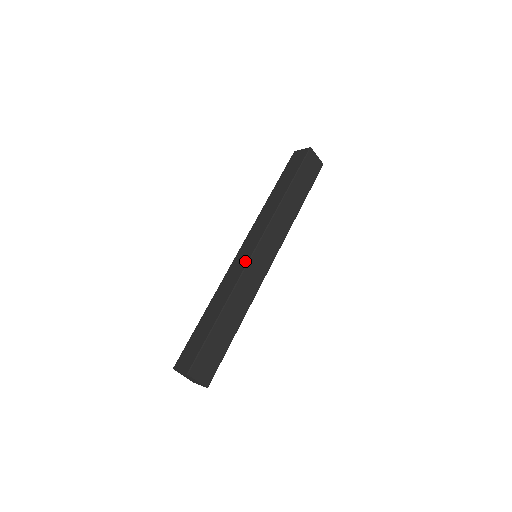
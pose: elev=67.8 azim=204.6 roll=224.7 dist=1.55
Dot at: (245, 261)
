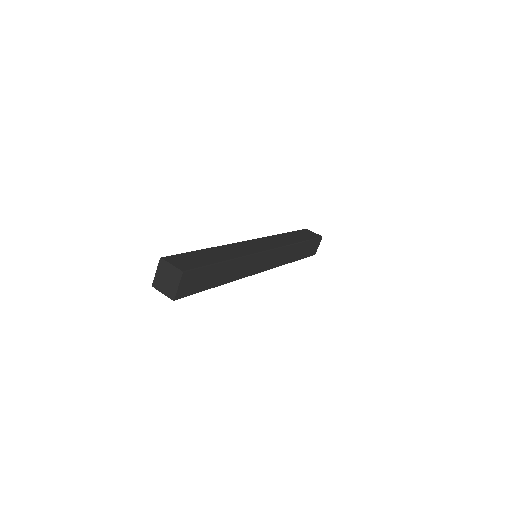
Dot at: (258, 249)
